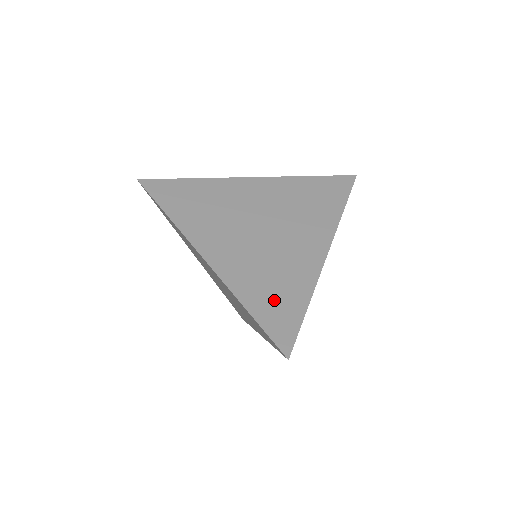
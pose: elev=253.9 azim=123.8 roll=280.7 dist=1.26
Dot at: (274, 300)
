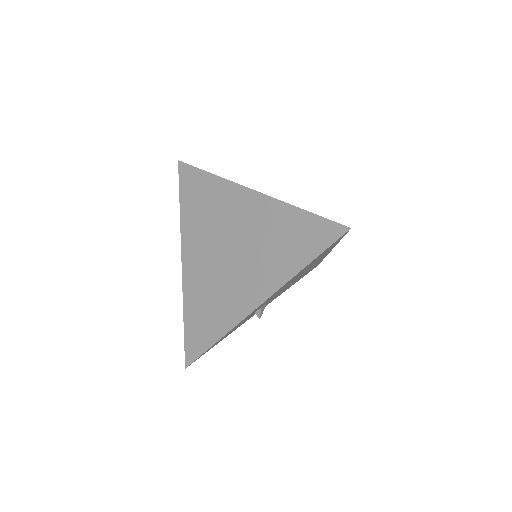
Dot at: occluded
